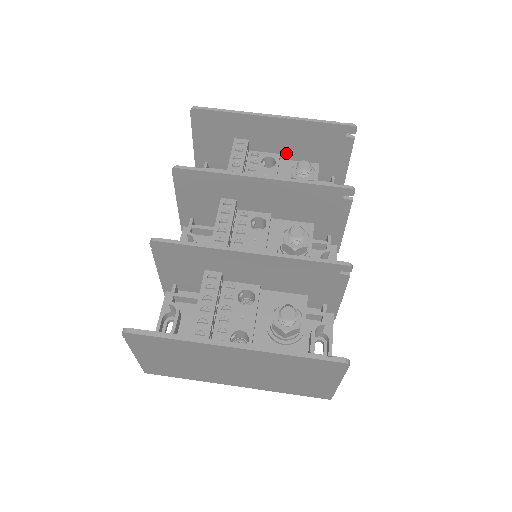
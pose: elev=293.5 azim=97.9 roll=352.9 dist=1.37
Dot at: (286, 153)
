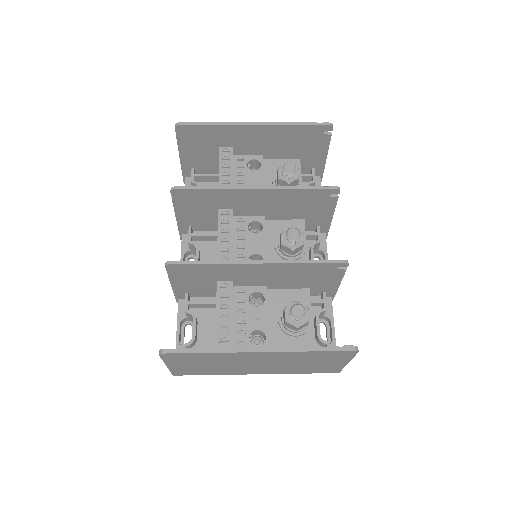
Dot at: (268, 153)
